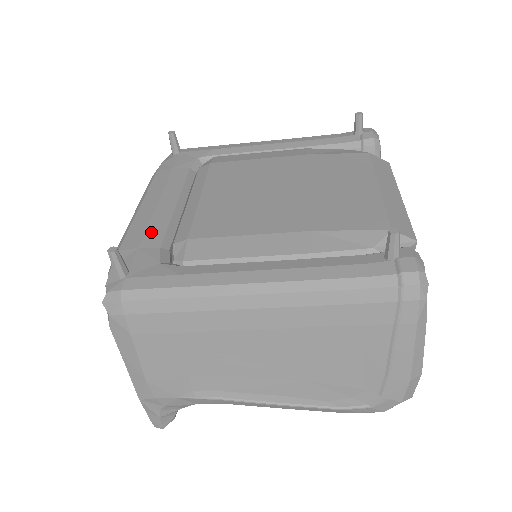
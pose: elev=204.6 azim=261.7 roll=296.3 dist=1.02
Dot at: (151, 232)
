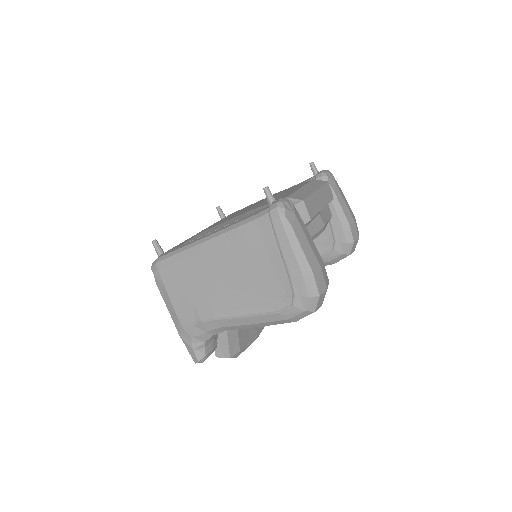
Dot at: (184, 241)
